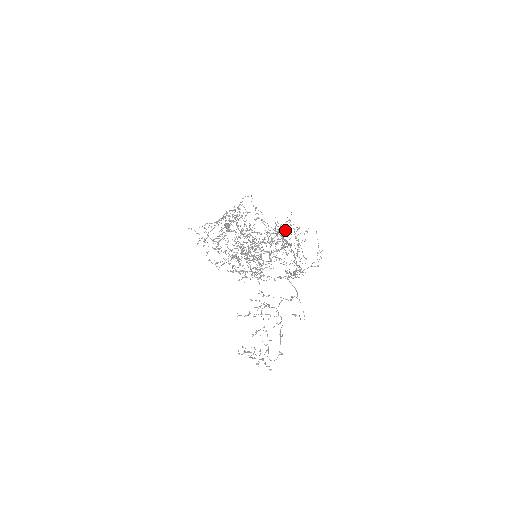
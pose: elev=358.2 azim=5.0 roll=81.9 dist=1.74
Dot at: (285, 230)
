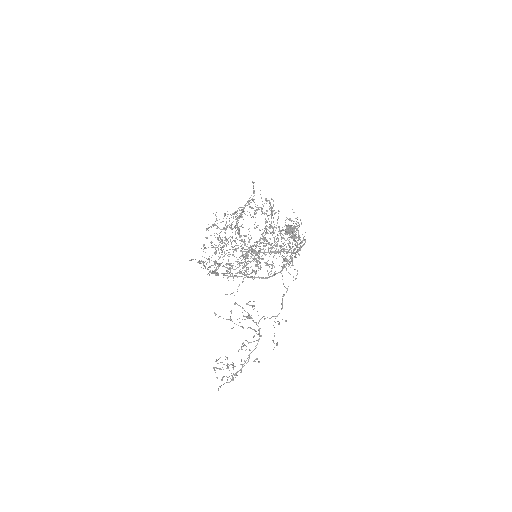
Dot at: (296, 234)
